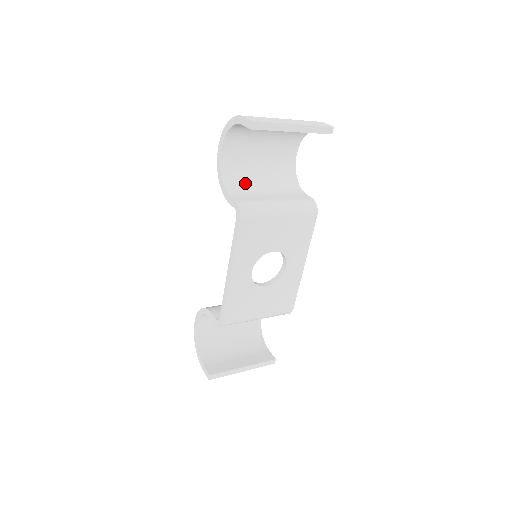
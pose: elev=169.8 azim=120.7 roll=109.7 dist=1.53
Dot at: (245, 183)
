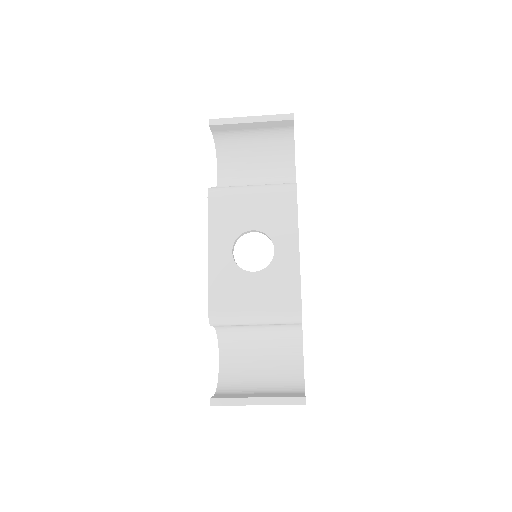
Dot at: occluded
